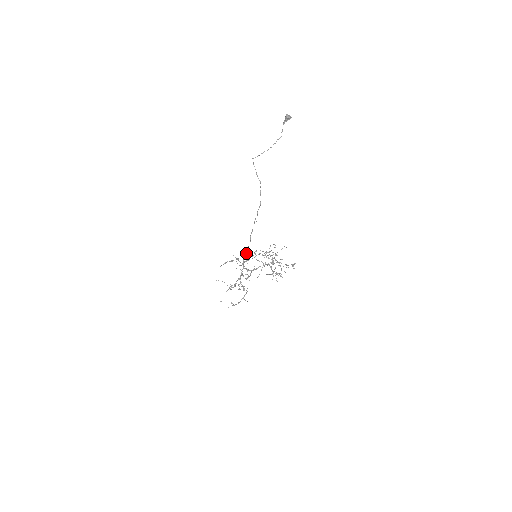
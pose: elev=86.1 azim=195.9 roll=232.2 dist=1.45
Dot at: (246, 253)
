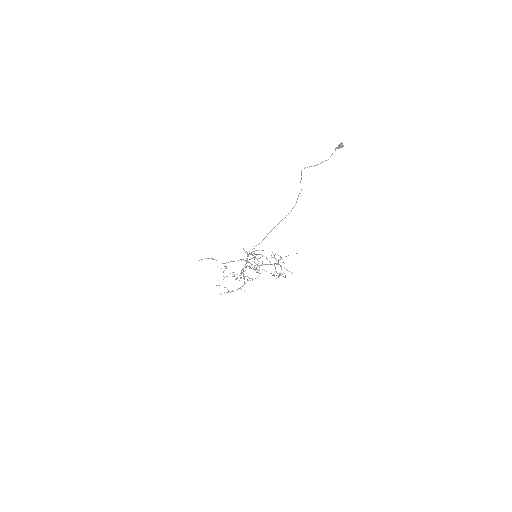
Dot at: occluded
